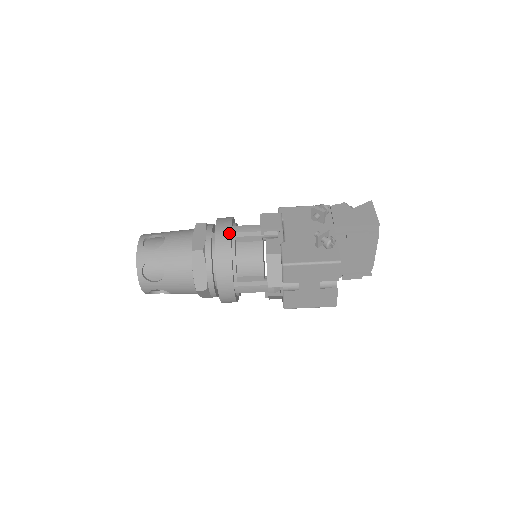
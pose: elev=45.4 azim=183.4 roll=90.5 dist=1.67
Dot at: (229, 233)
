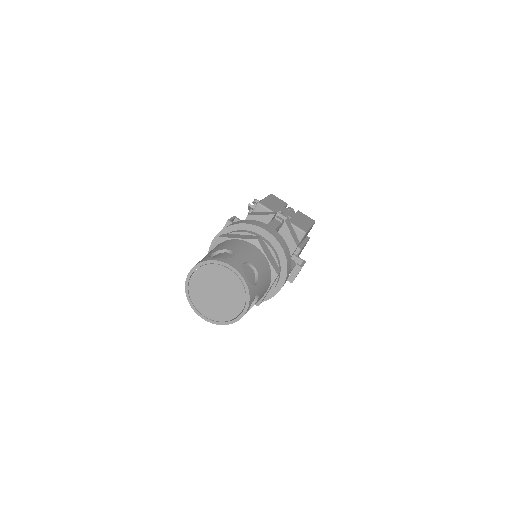
Dot at: occluded
